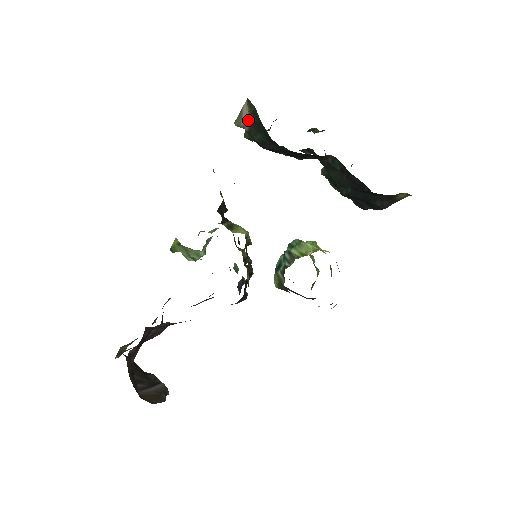
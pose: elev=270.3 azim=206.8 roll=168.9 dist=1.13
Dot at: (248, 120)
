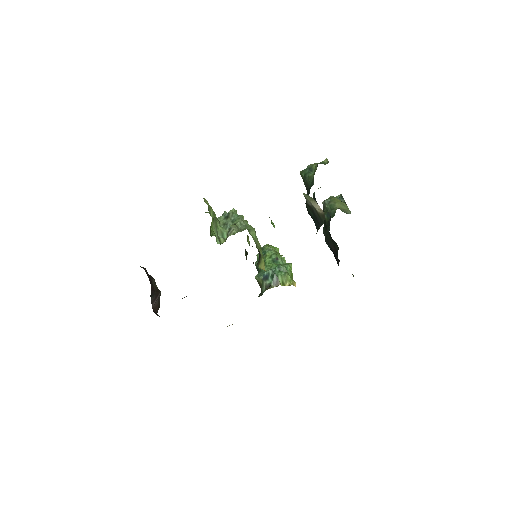
Dot at: (314, 207)
